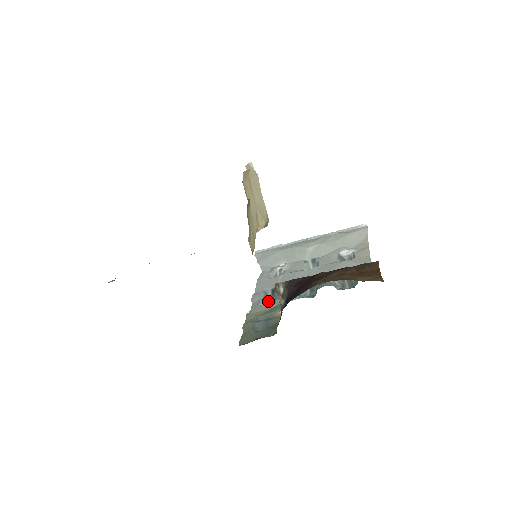
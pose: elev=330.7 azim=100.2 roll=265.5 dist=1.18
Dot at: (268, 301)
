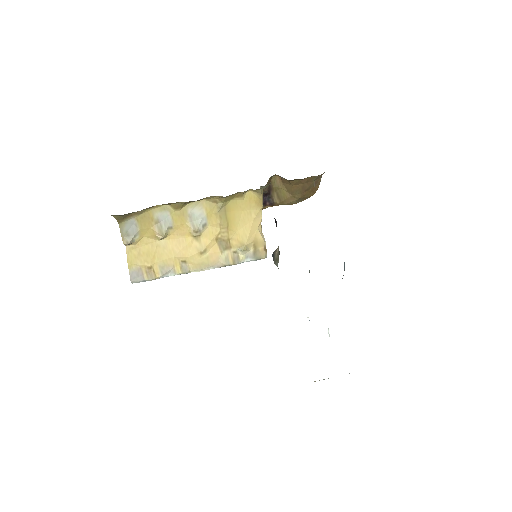
Dot at: occluded
